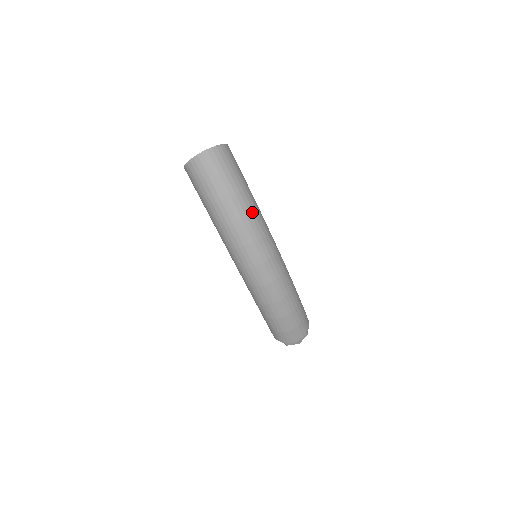
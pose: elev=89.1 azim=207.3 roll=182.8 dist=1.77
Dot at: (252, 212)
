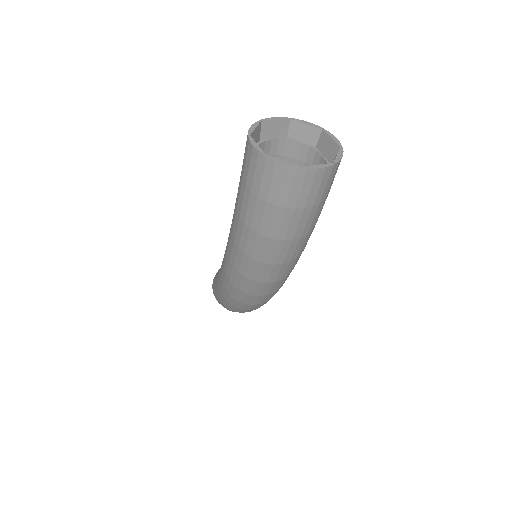
Dot at: (295, 258)
